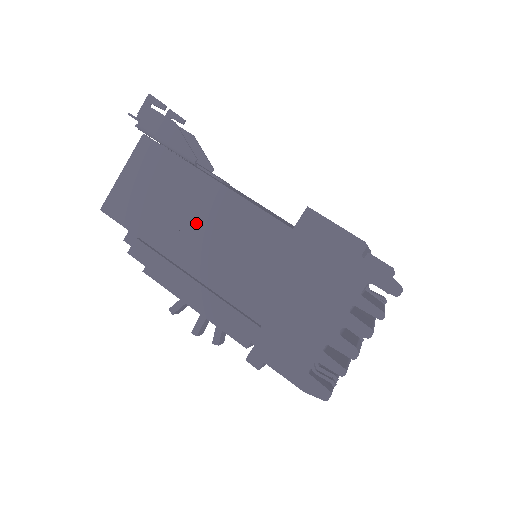
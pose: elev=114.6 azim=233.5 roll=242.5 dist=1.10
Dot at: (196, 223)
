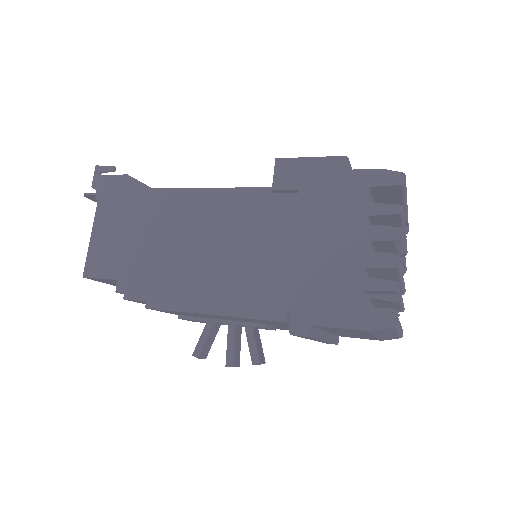
Dot at: (180, 235)
